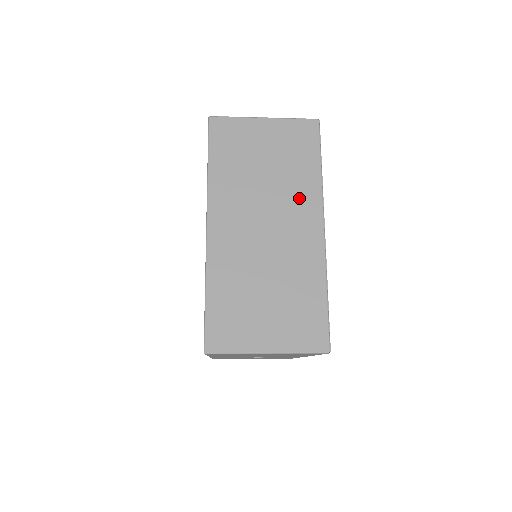
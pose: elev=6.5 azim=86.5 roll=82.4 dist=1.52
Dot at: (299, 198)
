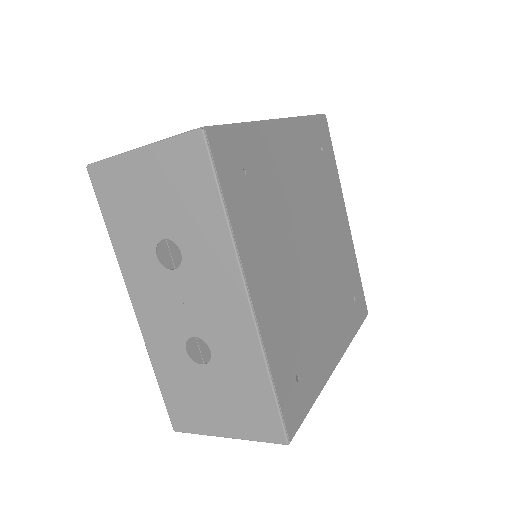
Dot at: occluded
